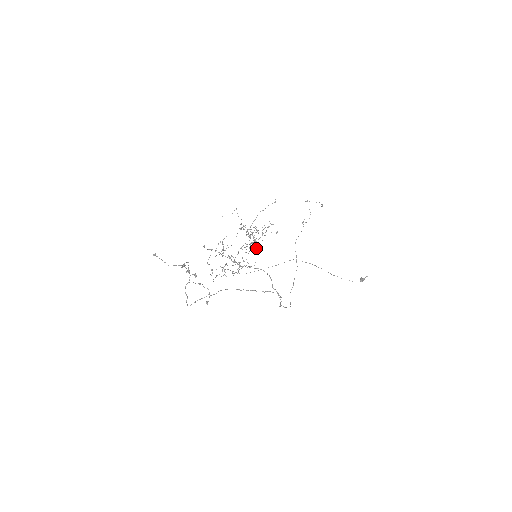
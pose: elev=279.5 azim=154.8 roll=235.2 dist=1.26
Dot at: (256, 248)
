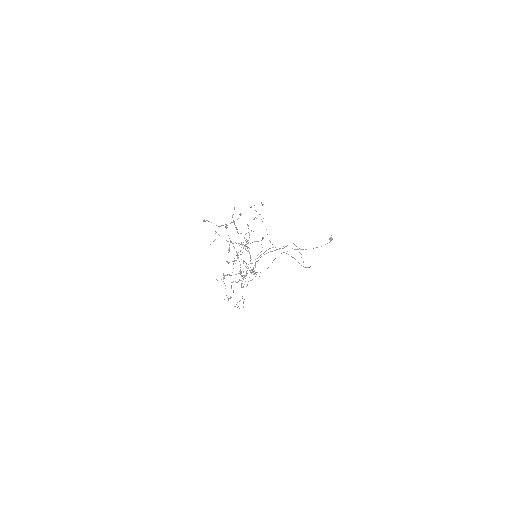
Dot at: (253, 231)
